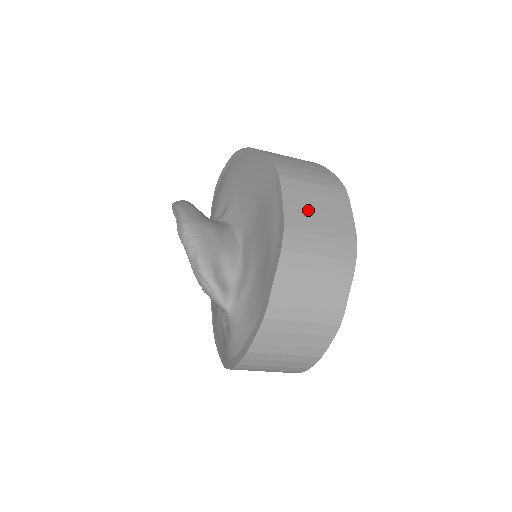
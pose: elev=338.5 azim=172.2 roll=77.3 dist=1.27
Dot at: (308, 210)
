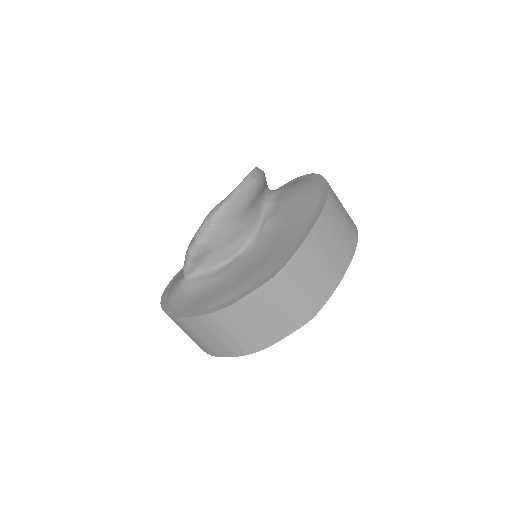
Dot at: (259, 311)
